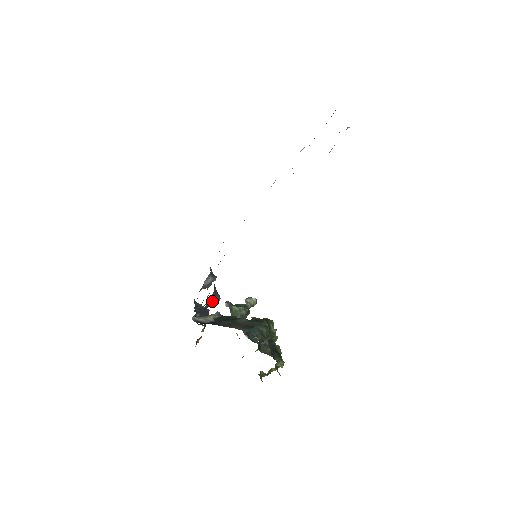
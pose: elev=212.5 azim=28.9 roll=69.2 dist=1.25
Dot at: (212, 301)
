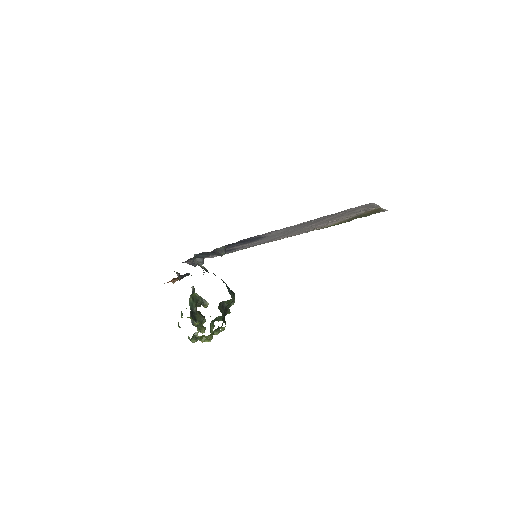
Dot at: (221, 250)
